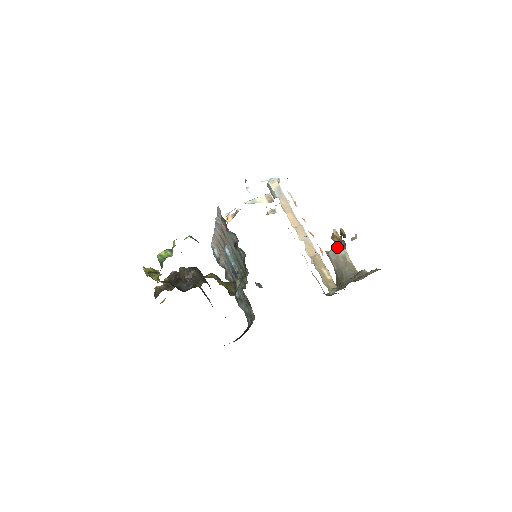
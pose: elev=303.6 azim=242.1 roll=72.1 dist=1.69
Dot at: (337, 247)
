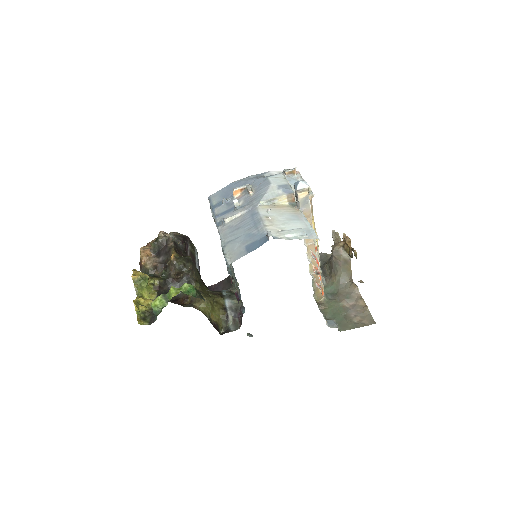
Dot at: (344, 251)
